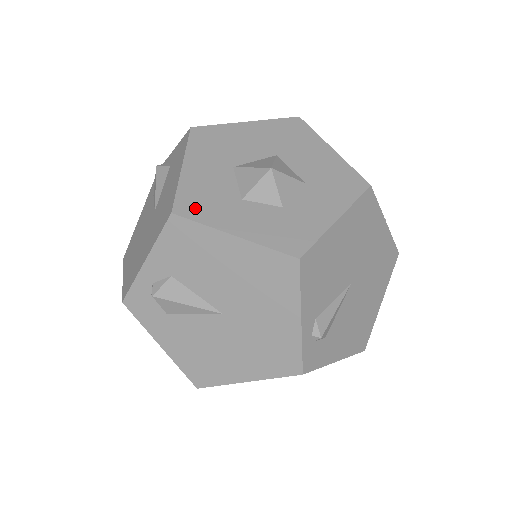
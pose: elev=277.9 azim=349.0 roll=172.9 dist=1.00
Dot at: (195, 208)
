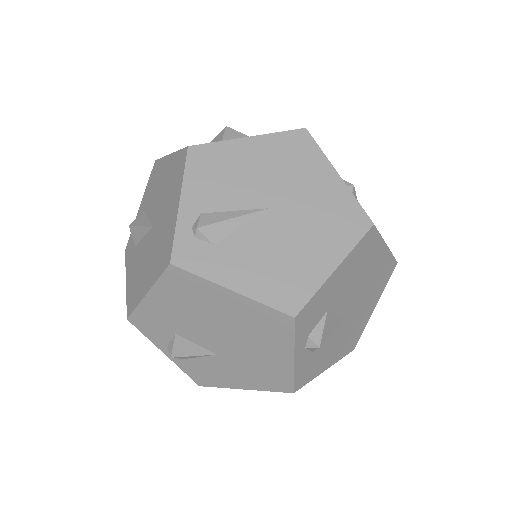
Dot at: occluded
